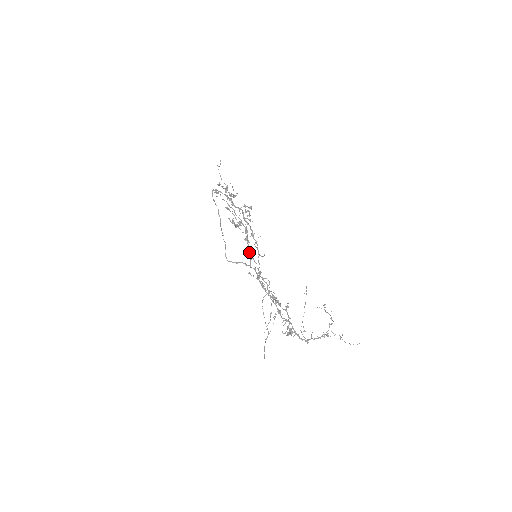
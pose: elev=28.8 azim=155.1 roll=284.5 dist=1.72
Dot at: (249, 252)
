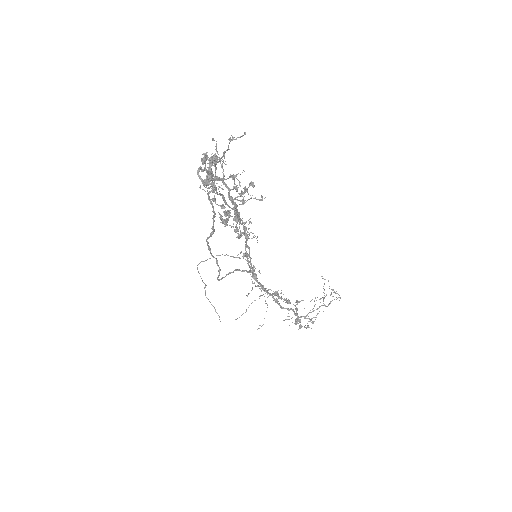
Dot at: (249, 256)
